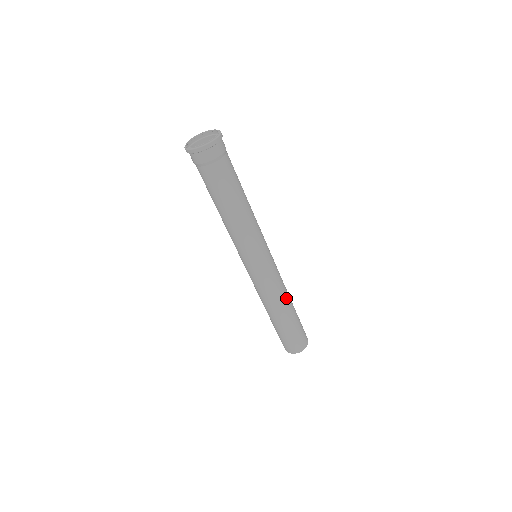
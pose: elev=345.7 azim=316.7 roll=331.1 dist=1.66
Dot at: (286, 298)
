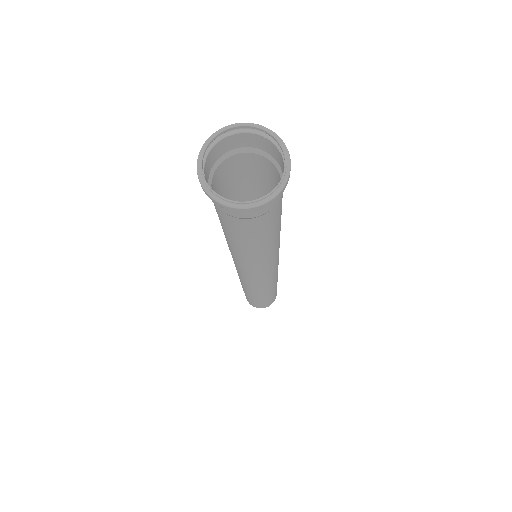
Dot at: (275, 283)
